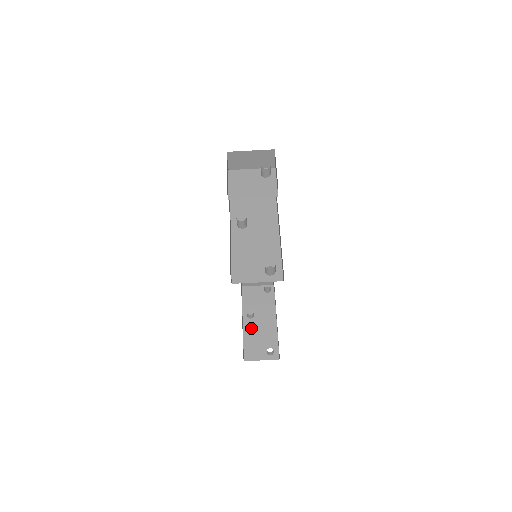
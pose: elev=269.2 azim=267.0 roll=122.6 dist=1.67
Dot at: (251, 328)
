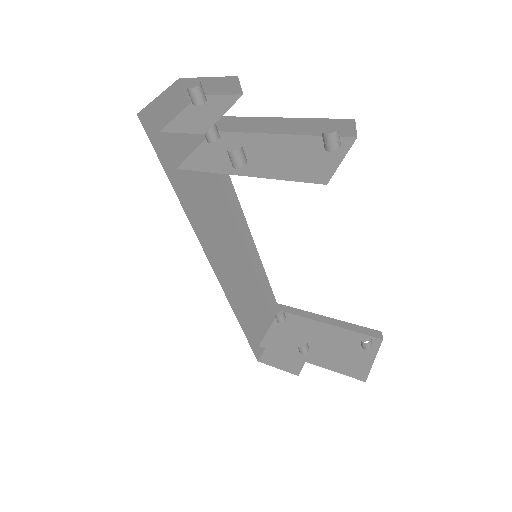
Dot at: (322, 356)
